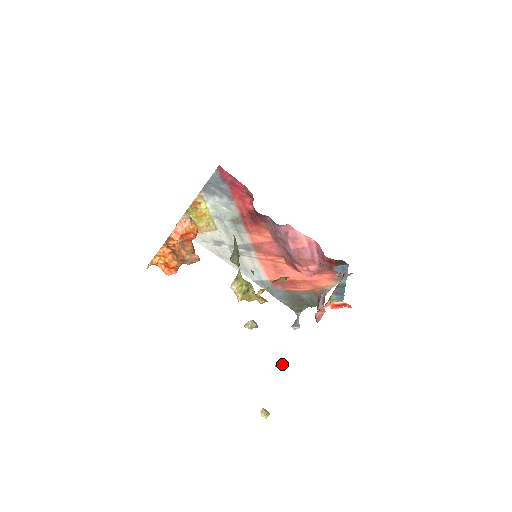
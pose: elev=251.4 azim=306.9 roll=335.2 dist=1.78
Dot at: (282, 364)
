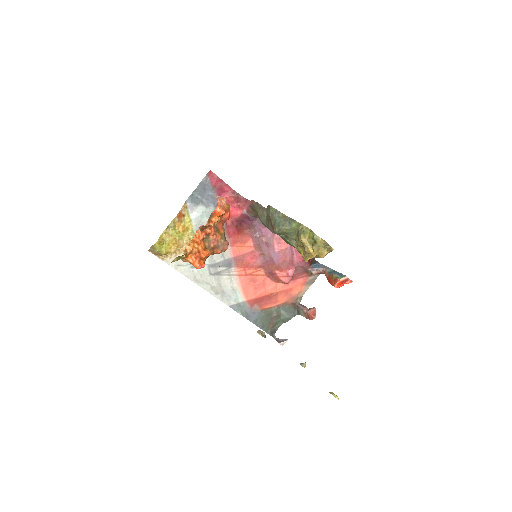
Dot at: occluded
